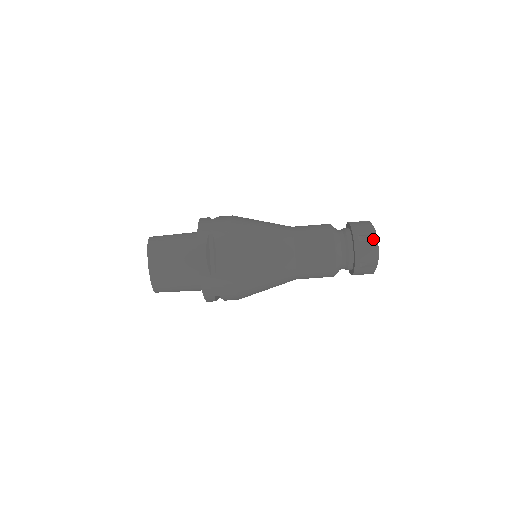
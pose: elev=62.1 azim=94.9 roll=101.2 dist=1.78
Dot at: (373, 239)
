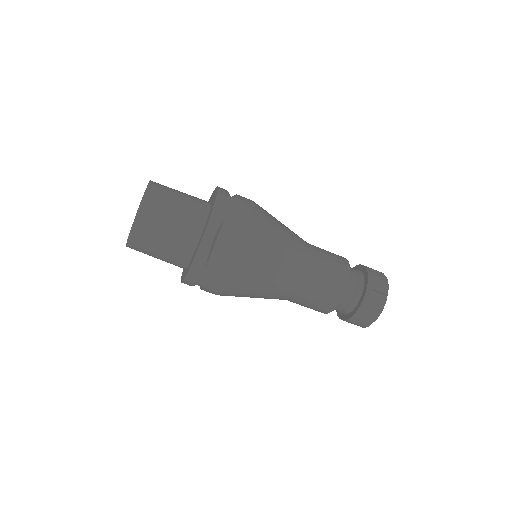
Dot at: (383, 299)
